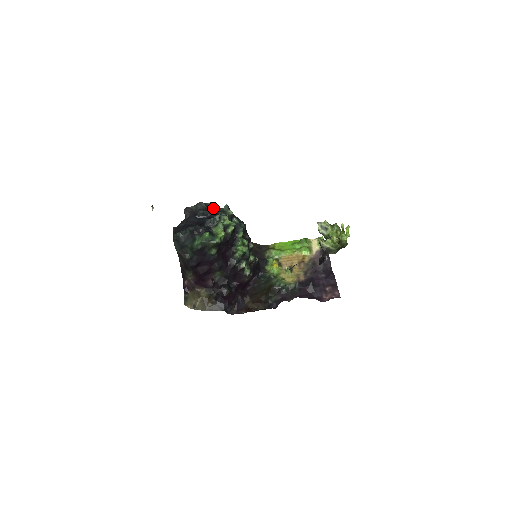
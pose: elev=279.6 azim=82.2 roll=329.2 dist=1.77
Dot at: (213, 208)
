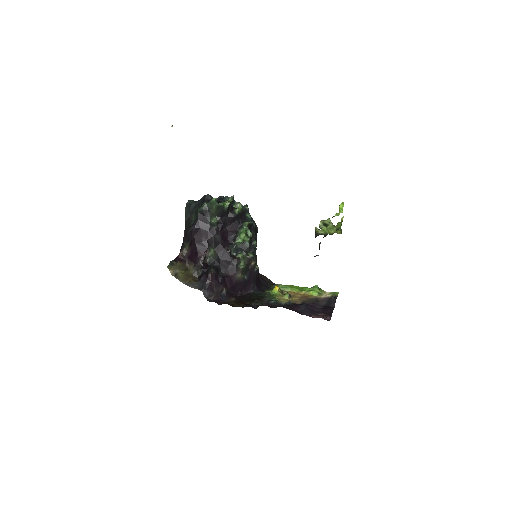
Dot at: occluded
